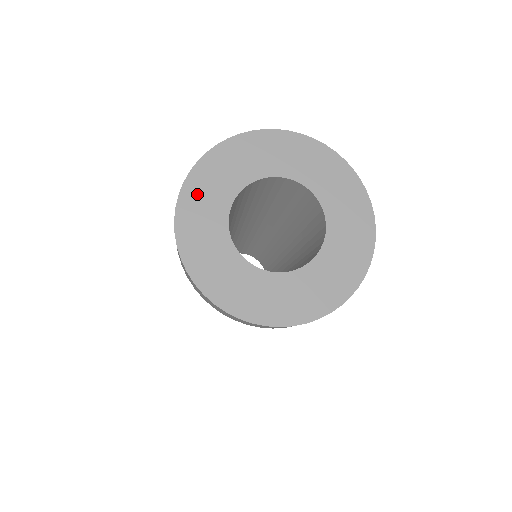
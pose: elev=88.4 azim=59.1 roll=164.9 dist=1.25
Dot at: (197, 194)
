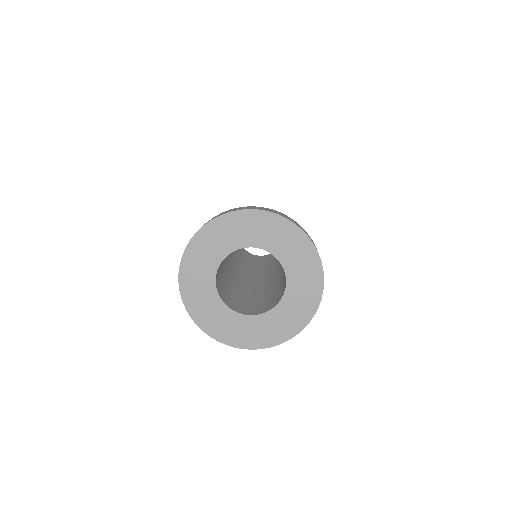
Dot at: (191, 271)
